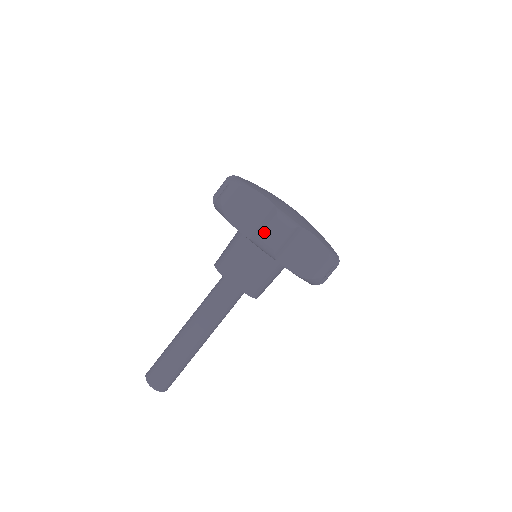
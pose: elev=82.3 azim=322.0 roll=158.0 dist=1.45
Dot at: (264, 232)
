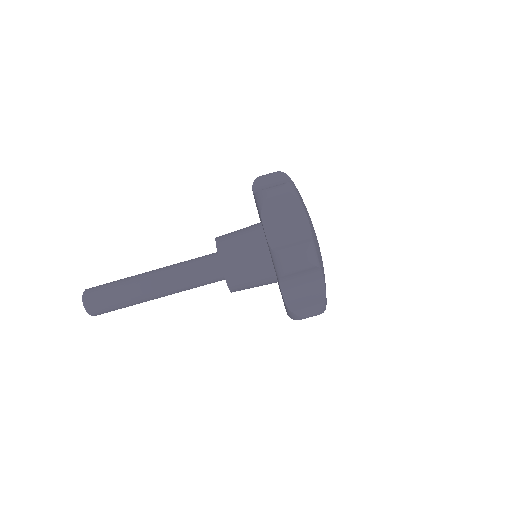
Dot at: (269, 187)
